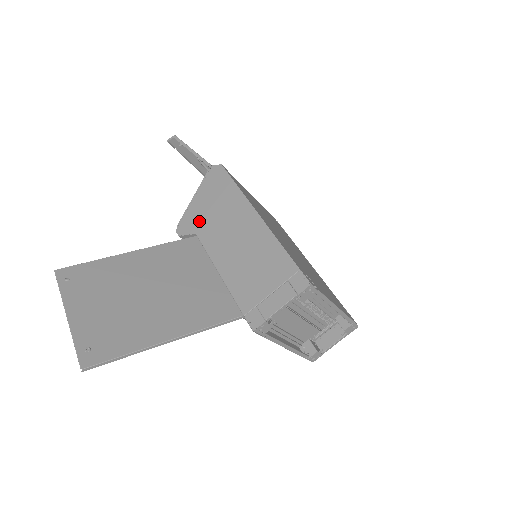
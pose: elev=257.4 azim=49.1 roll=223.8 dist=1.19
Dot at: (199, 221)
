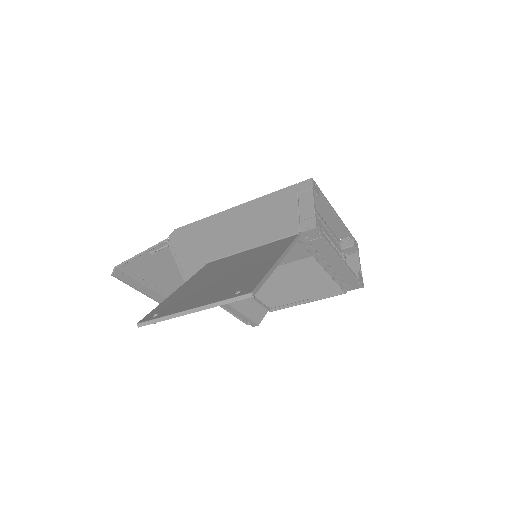
Dot at: (199, 258)
